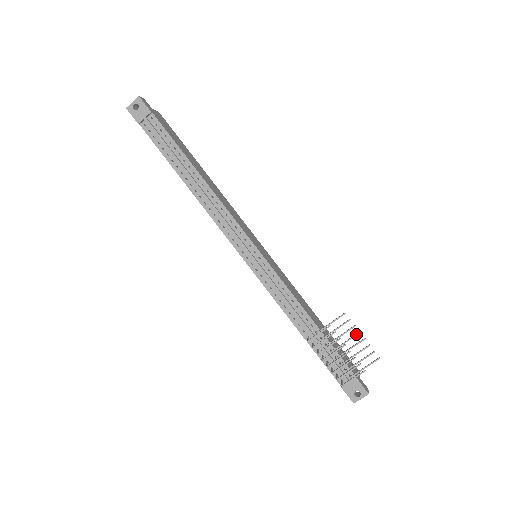
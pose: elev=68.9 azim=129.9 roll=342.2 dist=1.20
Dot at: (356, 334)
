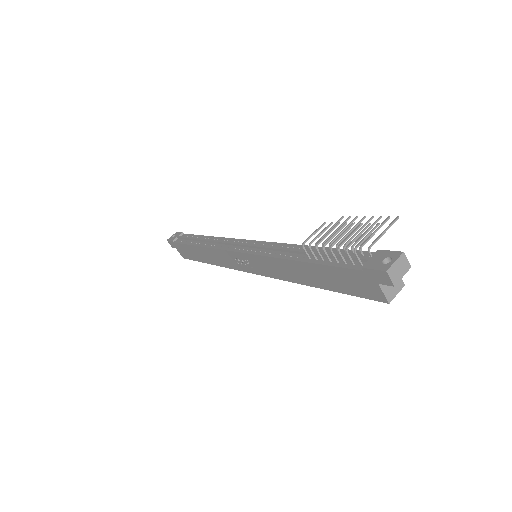
Dot at: (361, 219)
